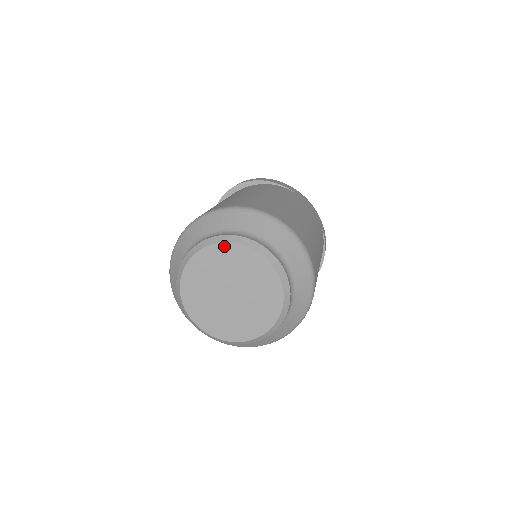
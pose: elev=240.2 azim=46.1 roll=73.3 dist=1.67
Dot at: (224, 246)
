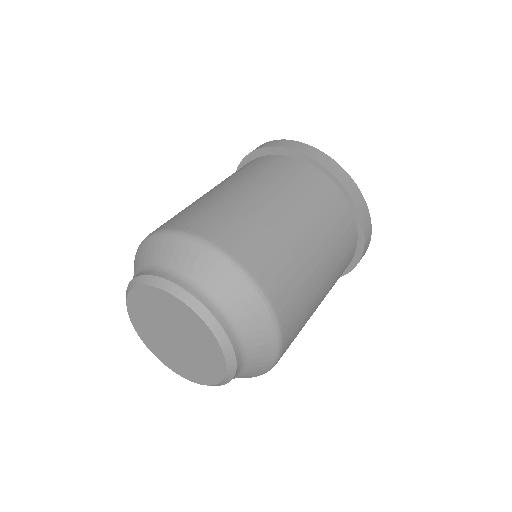
Dot at: (152, 290)
